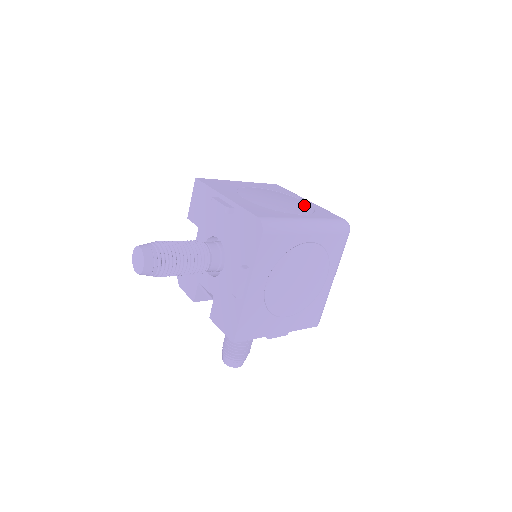
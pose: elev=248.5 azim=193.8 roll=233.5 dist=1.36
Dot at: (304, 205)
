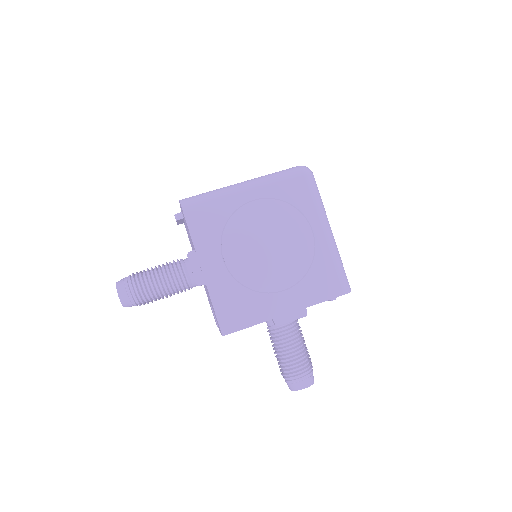
Dot at: occluded
